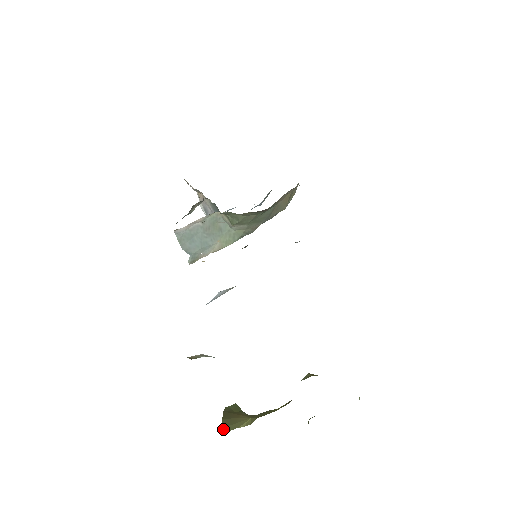
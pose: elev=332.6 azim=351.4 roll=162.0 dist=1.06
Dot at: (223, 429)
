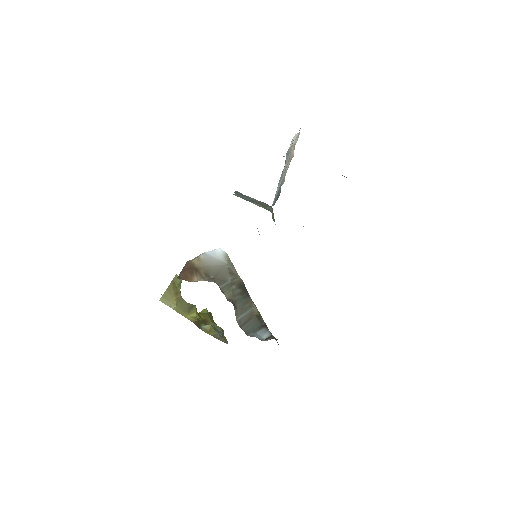
Dot at: (161, 298)
